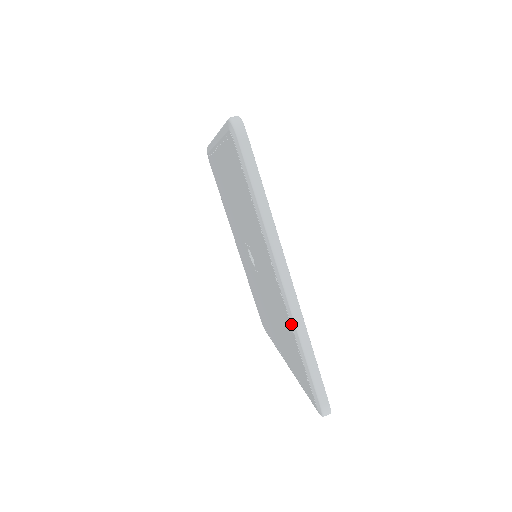
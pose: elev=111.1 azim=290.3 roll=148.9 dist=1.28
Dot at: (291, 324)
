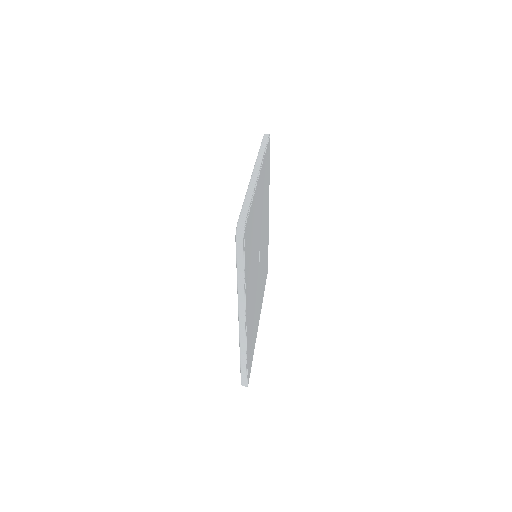
Dot at: occluded
